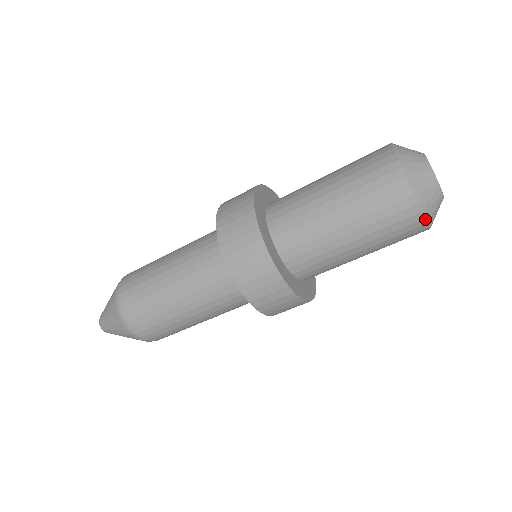
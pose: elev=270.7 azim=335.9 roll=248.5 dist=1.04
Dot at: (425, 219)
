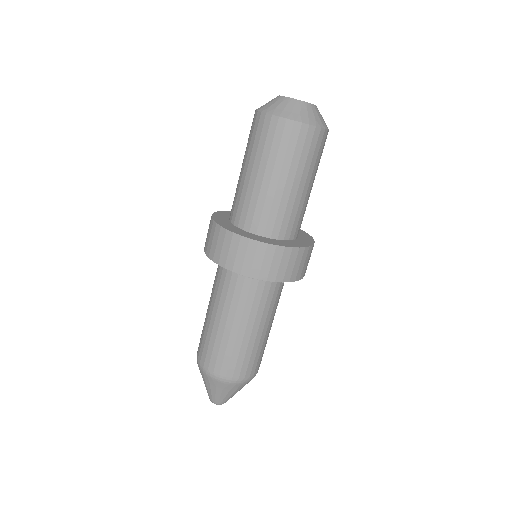
Dot at: (310, 125)
